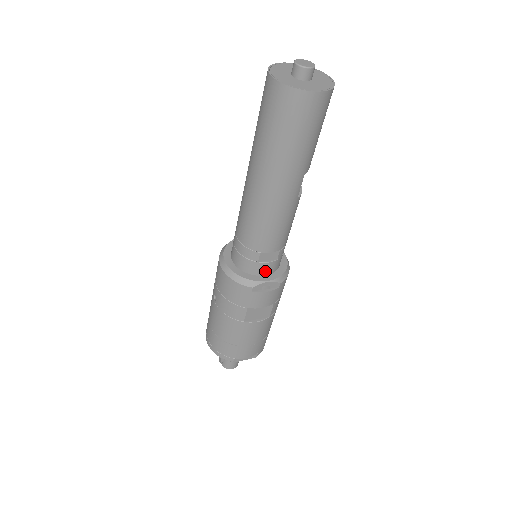
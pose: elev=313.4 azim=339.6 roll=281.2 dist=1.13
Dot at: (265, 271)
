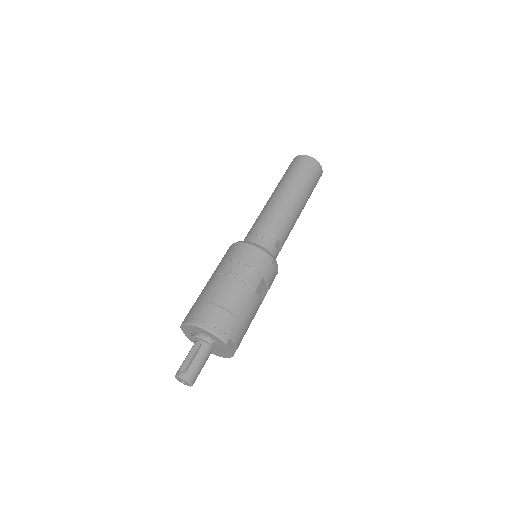
Dot at: occluded
